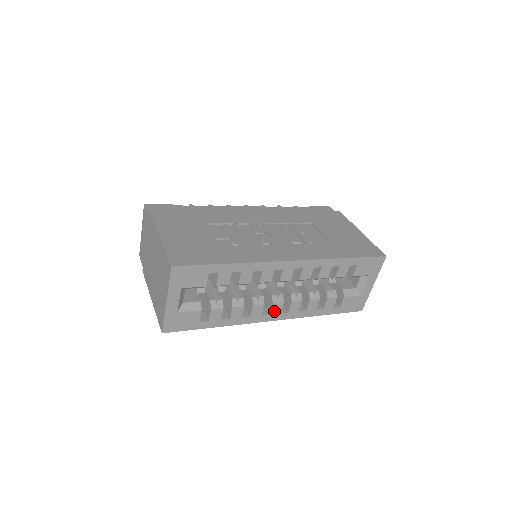
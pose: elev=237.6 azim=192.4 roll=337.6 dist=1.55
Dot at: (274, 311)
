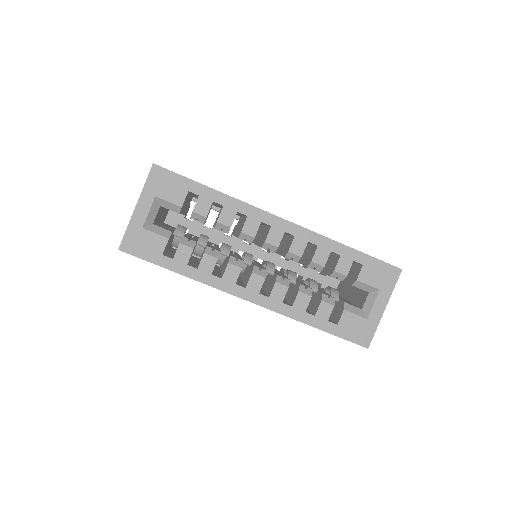
Dot at: (252, 286)
